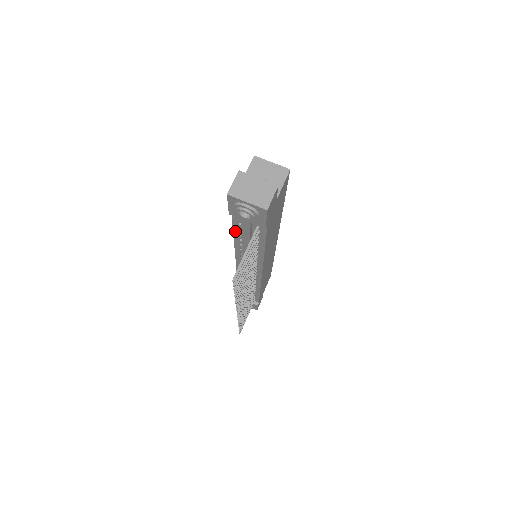
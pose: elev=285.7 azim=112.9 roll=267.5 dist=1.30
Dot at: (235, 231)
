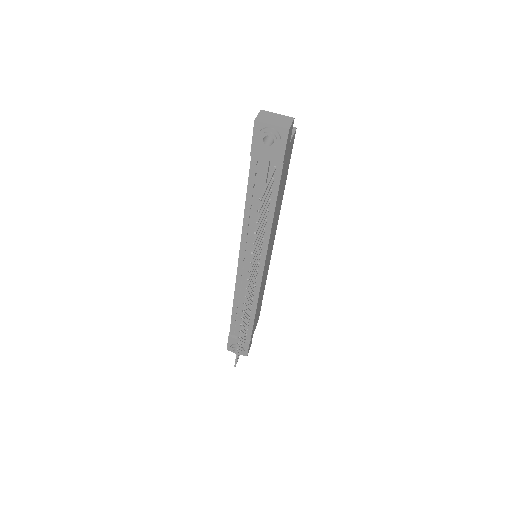
Dot at: (249, 192)
